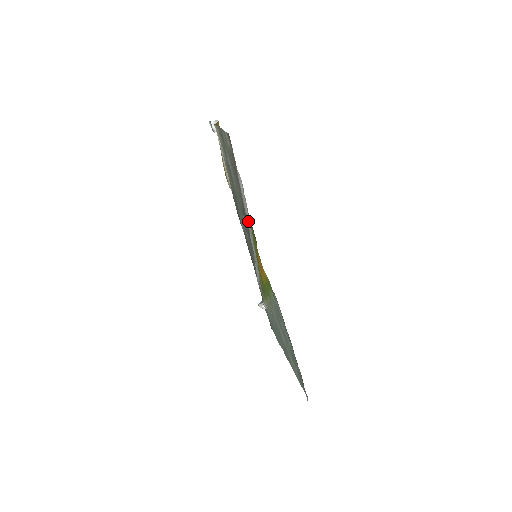
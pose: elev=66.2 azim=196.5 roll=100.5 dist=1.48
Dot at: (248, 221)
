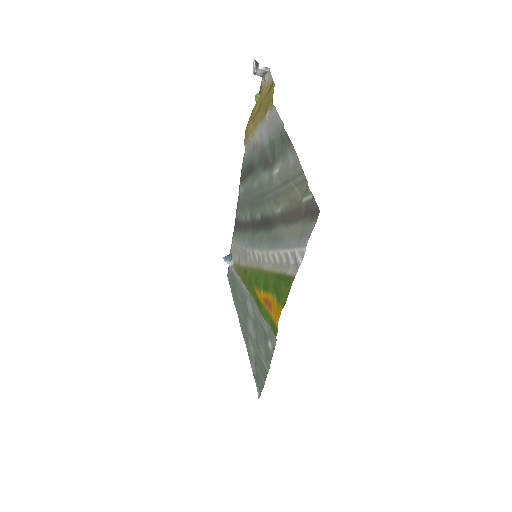
Dot at: (274, 251)
